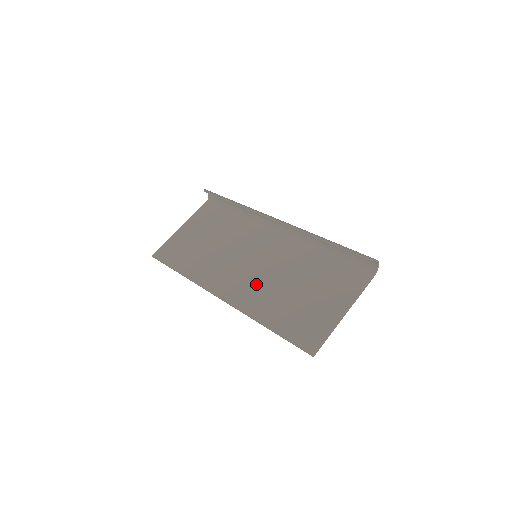
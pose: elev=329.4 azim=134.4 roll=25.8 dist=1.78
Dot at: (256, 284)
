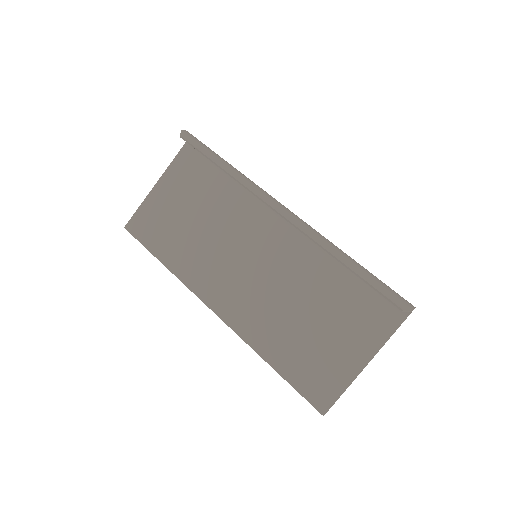
Dot at: (257, 301)
